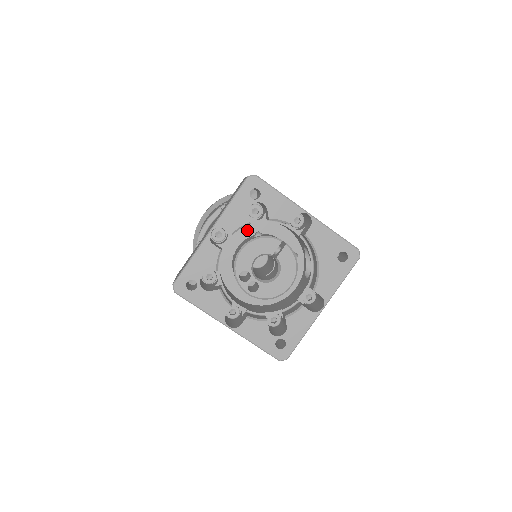
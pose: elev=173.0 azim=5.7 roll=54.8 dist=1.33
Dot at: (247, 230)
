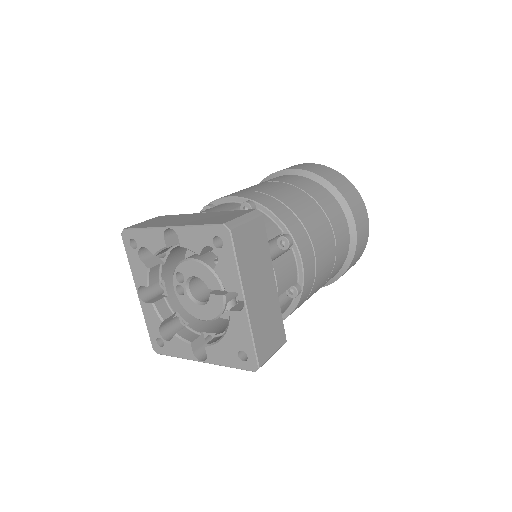
Dot at: occluded
